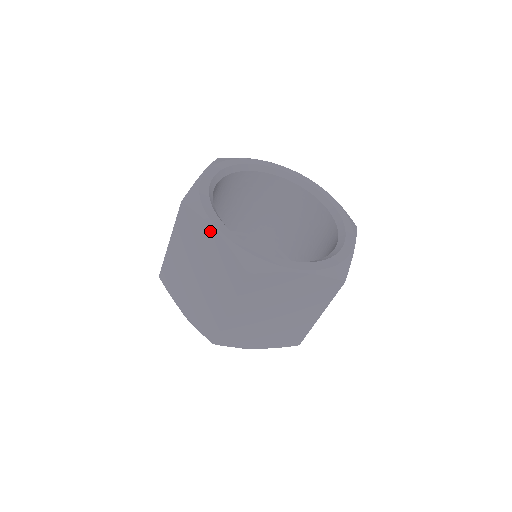
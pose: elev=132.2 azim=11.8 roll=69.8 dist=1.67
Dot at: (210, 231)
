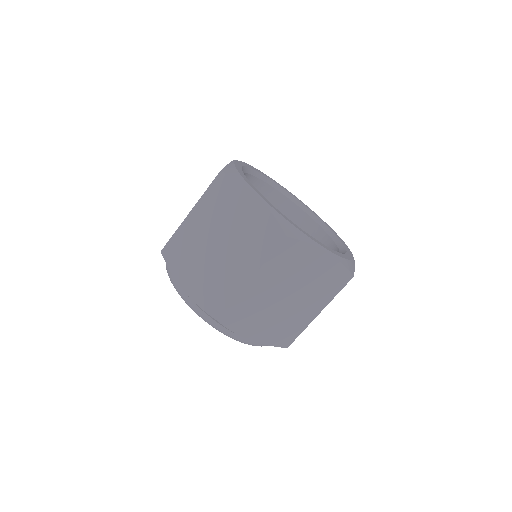
Dot at: occluded
